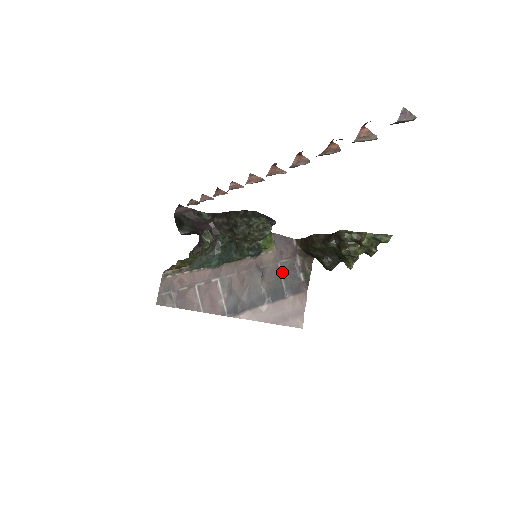
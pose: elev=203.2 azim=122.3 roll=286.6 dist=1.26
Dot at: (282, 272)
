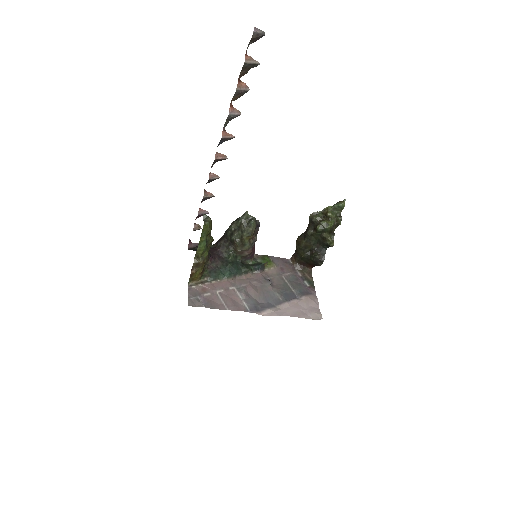
Dot at: (288, 282)
